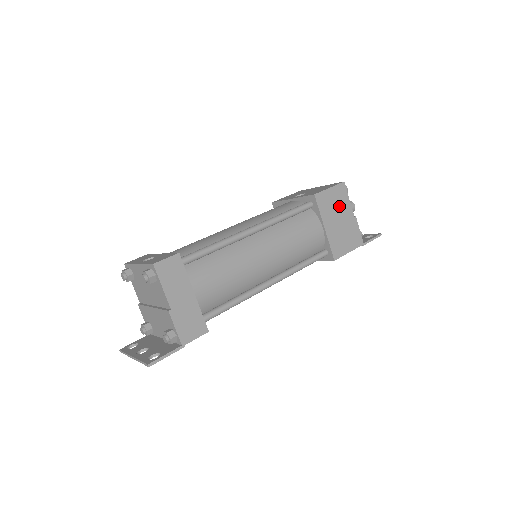
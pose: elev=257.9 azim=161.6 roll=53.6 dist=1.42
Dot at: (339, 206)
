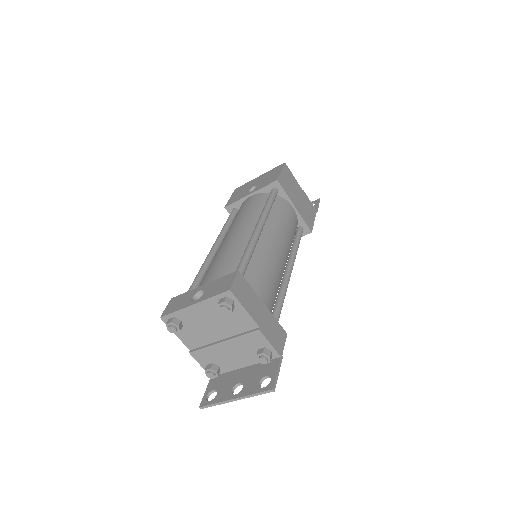
Dot at: (292, 185)
